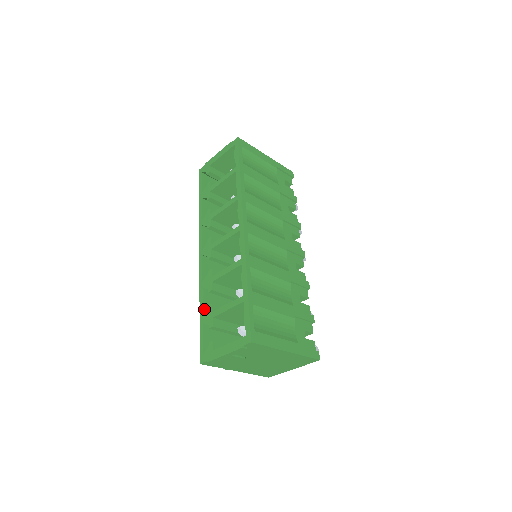
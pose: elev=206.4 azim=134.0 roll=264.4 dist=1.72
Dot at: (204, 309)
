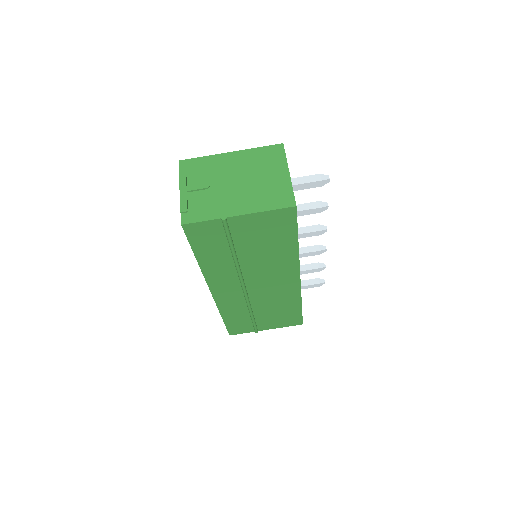
Dot at: occluded
